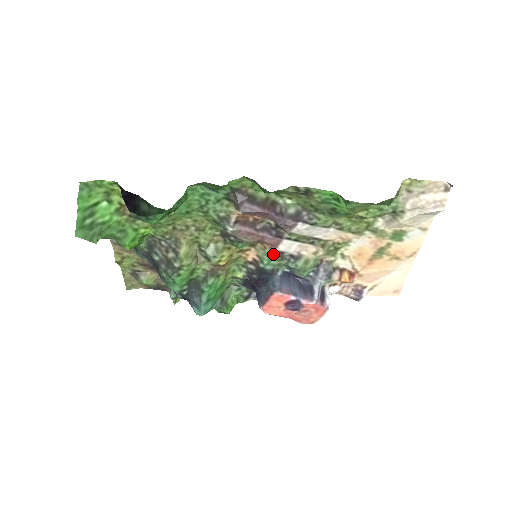
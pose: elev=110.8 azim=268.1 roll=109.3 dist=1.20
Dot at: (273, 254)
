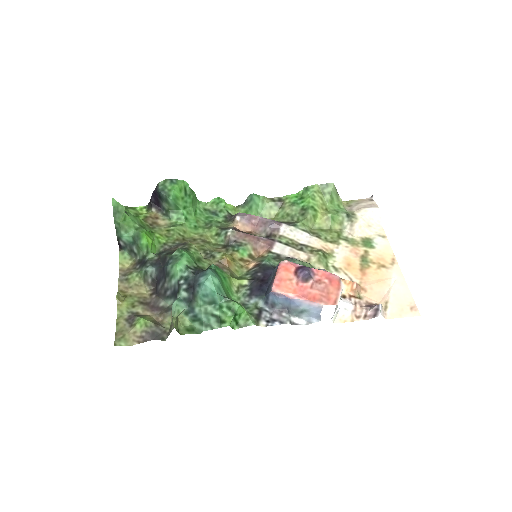
Dot at: (271, 257)
